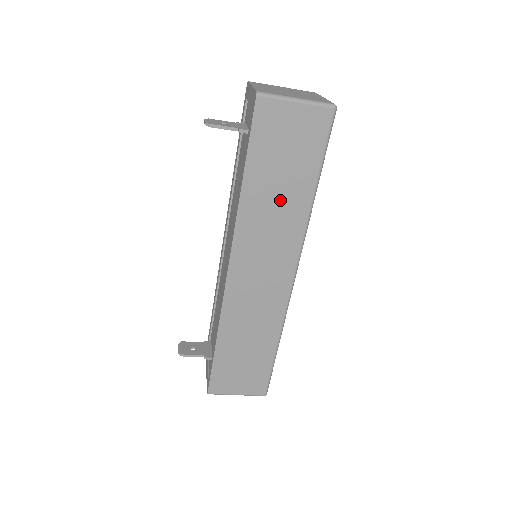
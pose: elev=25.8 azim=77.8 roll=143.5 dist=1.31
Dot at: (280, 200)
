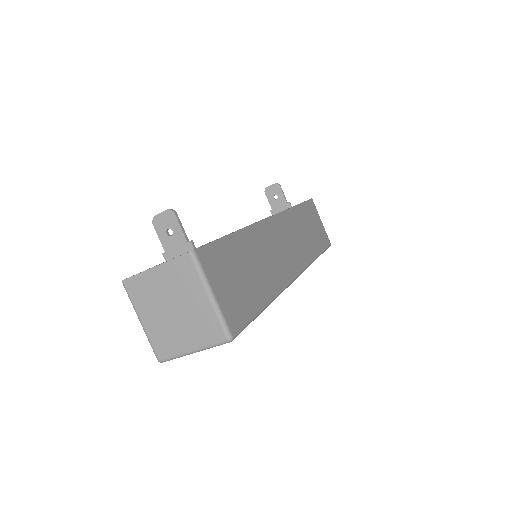
Dot at: (306, 235)
